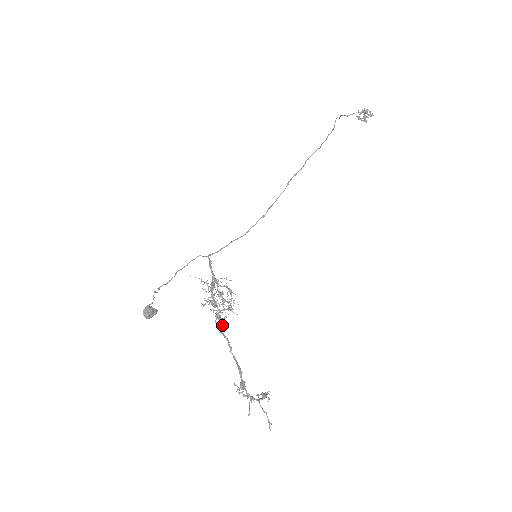
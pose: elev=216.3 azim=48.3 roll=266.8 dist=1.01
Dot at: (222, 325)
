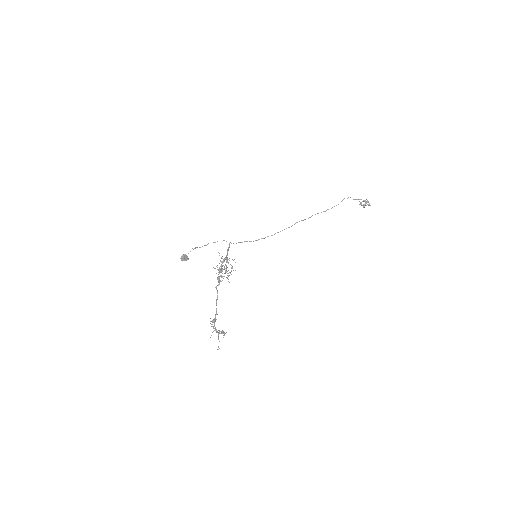
Dot at: (219, 284)
